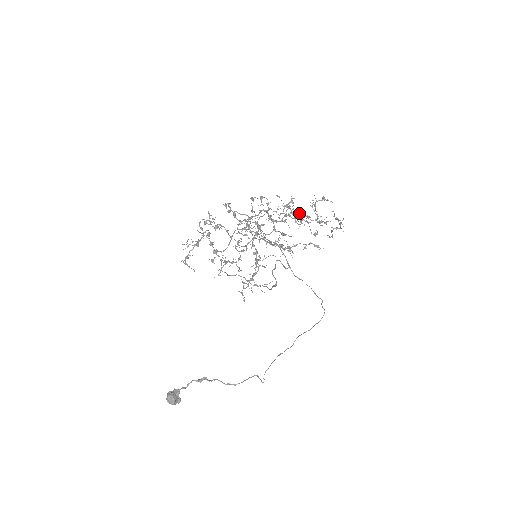
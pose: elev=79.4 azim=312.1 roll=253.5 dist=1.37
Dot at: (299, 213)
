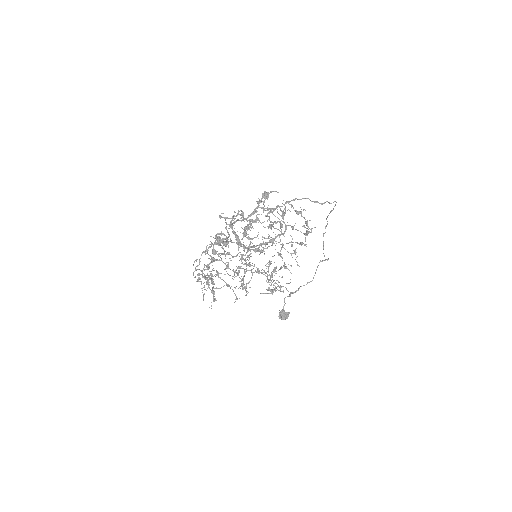
Dot at: occluded
